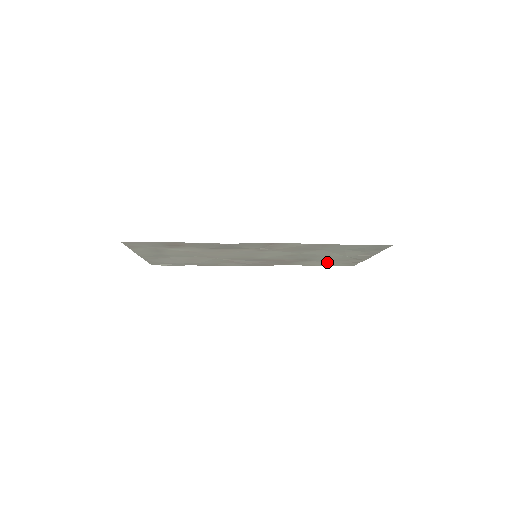
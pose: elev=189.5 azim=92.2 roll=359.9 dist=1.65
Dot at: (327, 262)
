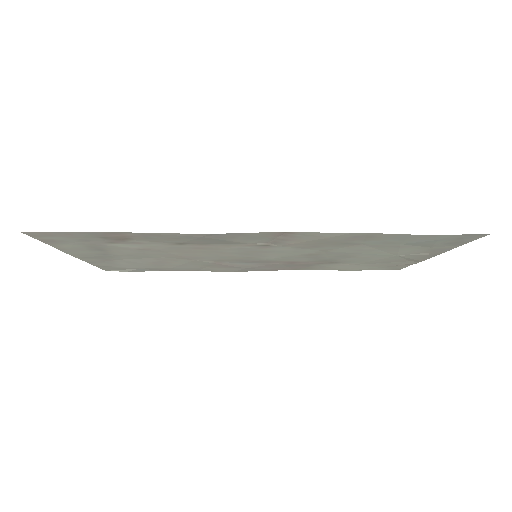
Dot at: (362, 265)
